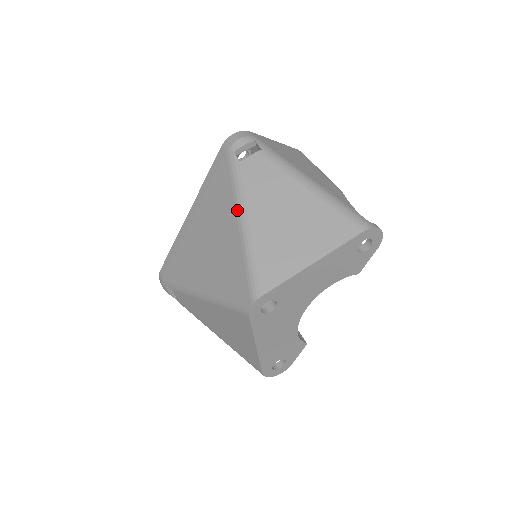
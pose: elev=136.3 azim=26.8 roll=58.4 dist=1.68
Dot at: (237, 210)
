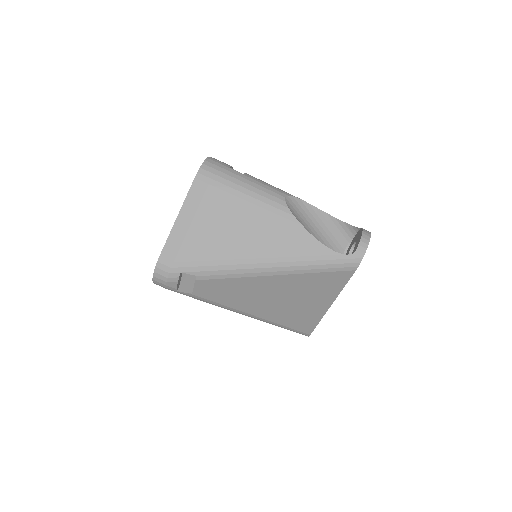
Dot at: occluded
